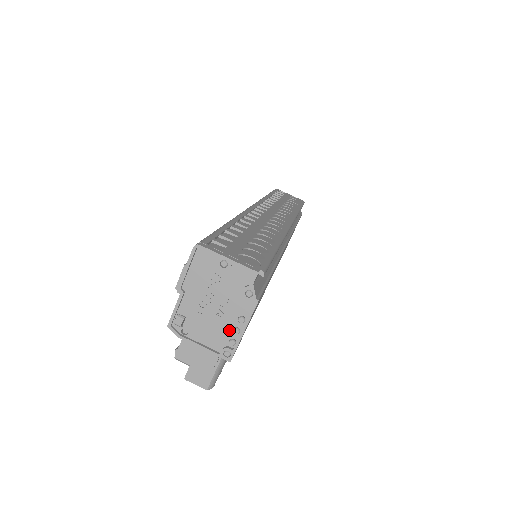
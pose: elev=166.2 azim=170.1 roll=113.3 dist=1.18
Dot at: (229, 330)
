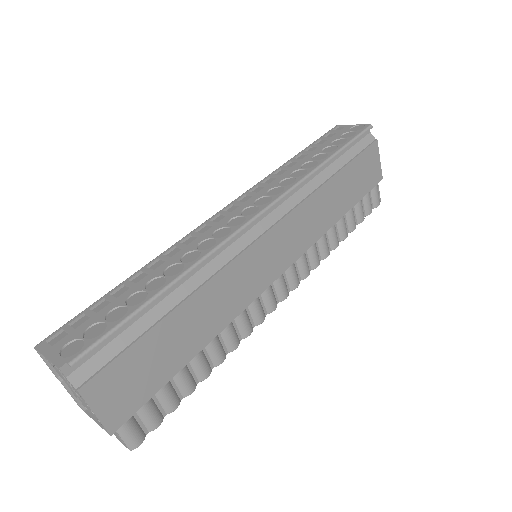
Dot at: occluded
